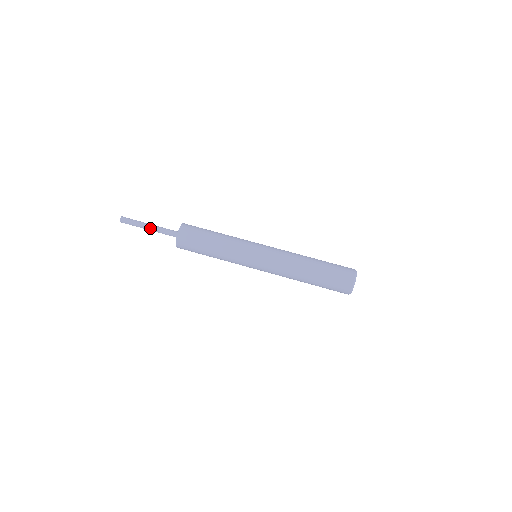
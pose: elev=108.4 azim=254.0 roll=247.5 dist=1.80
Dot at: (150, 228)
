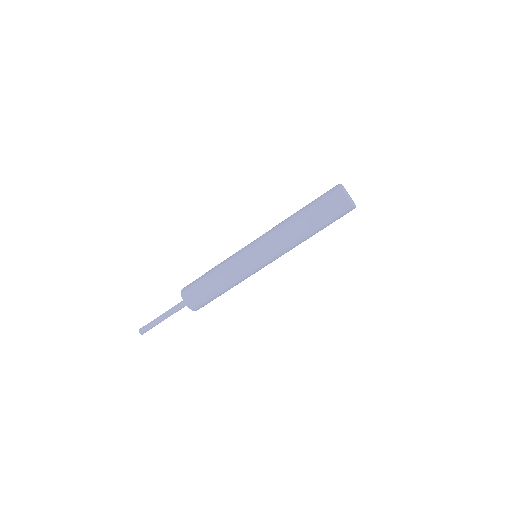
Dot at: occluded
